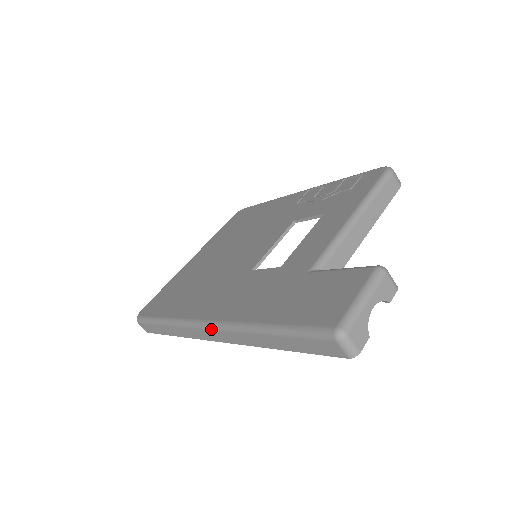
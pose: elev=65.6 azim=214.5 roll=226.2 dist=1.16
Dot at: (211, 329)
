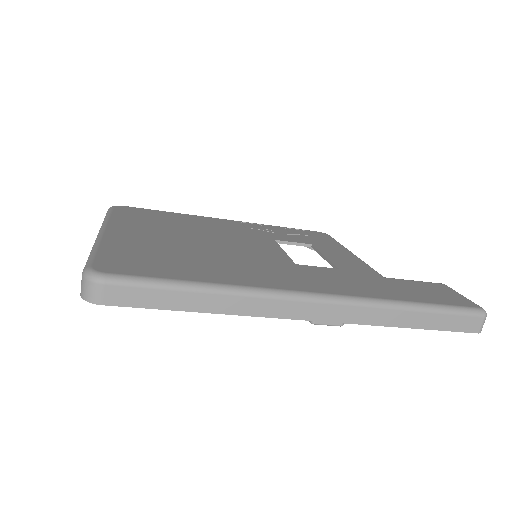
Dot at: (329, 302)
